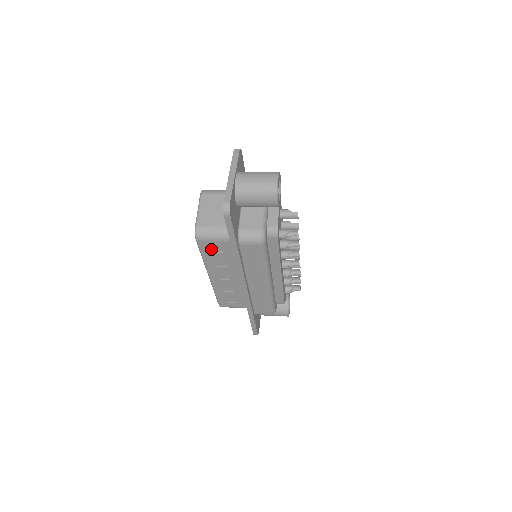
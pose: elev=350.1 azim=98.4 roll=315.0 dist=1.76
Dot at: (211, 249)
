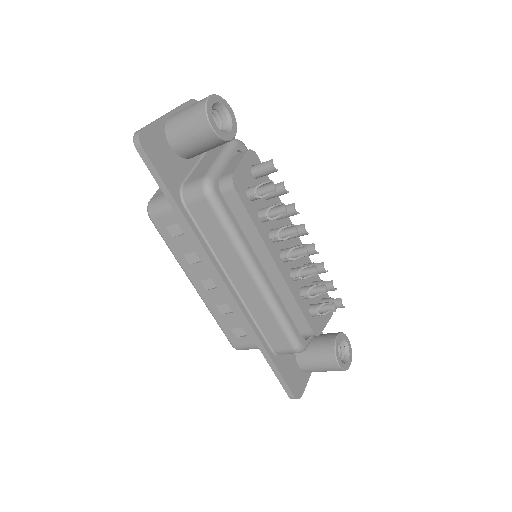
Dot at: (171, 231)
